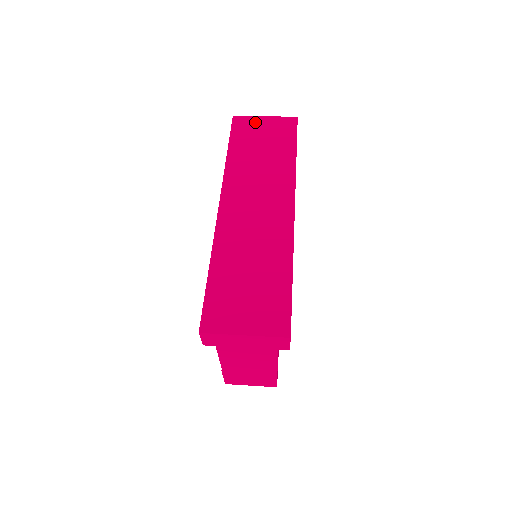
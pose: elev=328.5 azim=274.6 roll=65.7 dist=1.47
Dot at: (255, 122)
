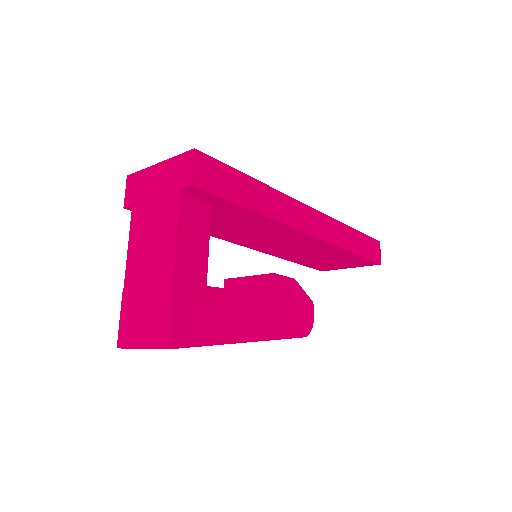
Dot at: occluded
